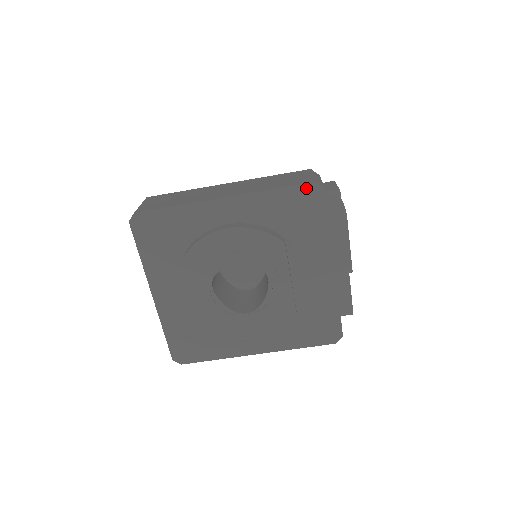
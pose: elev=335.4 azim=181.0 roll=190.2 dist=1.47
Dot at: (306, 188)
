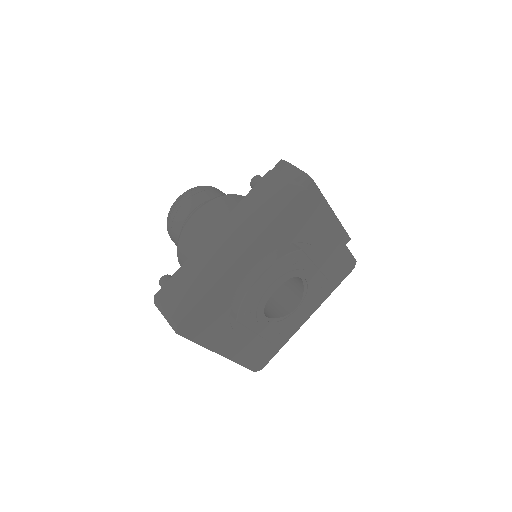
Dot at: (295, 201)
